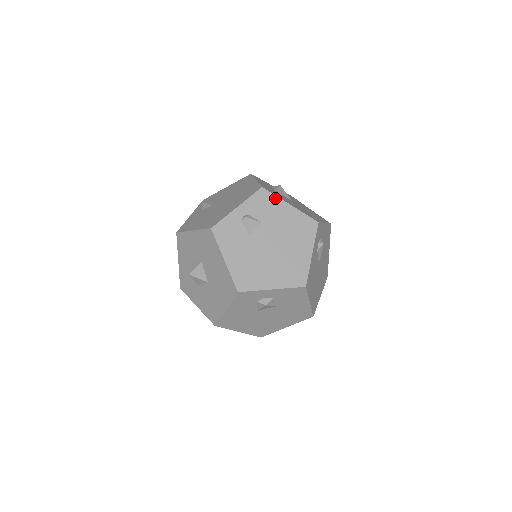
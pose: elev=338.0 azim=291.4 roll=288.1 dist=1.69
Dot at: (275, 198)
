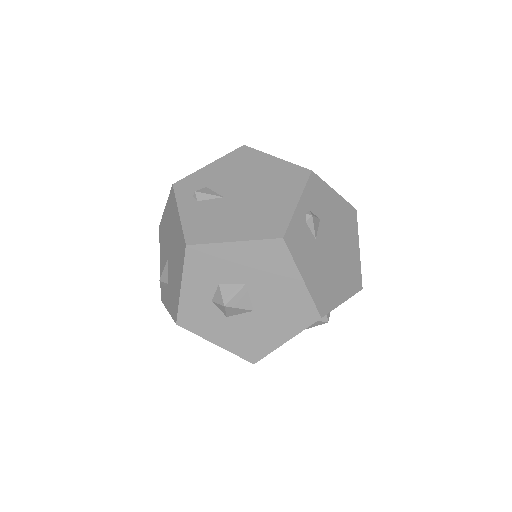
Dot at: (324, 184)
